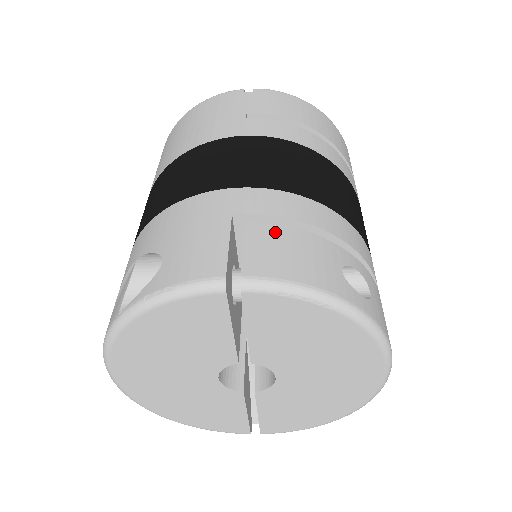
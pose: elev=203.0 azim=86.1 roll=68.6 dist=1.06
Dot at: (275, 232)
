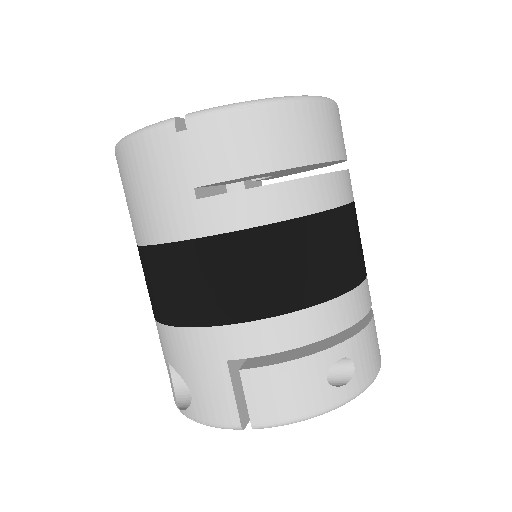
Dot at: (266, 376)
